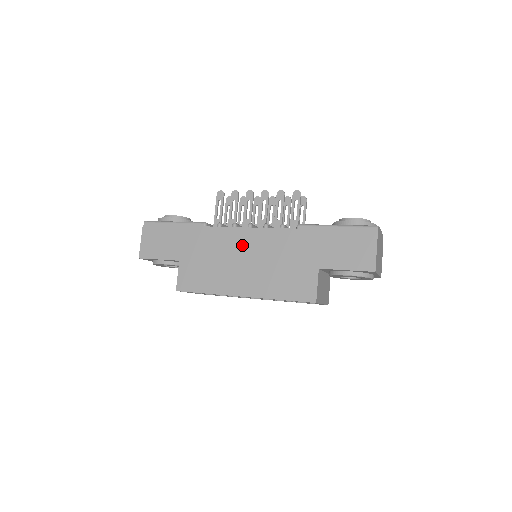
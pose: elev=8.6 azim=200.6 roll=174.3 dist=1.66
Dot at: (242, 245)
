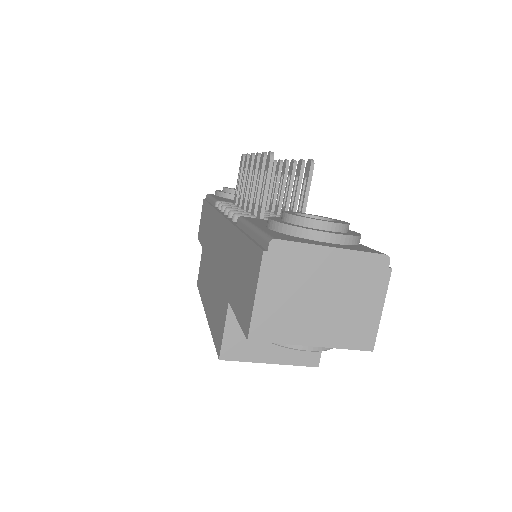
Dot at: (216, 239)
